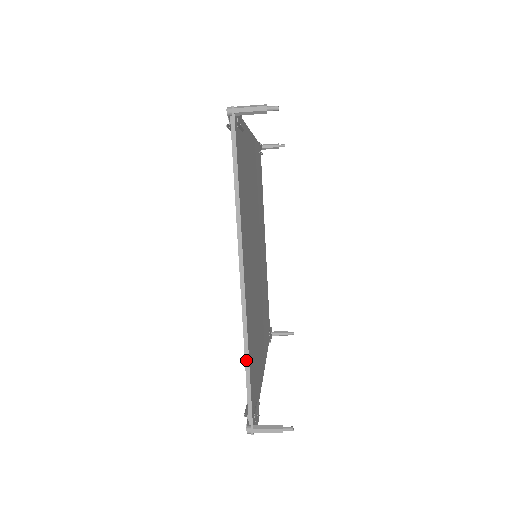
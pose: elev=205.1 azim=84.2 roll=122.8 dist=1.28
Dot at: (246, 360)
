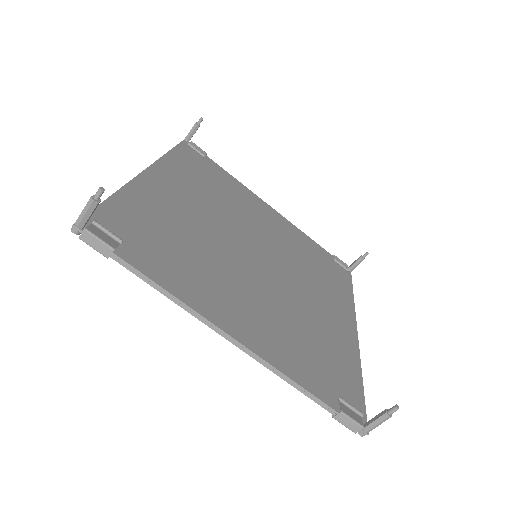
Dot at: (119, 203)
